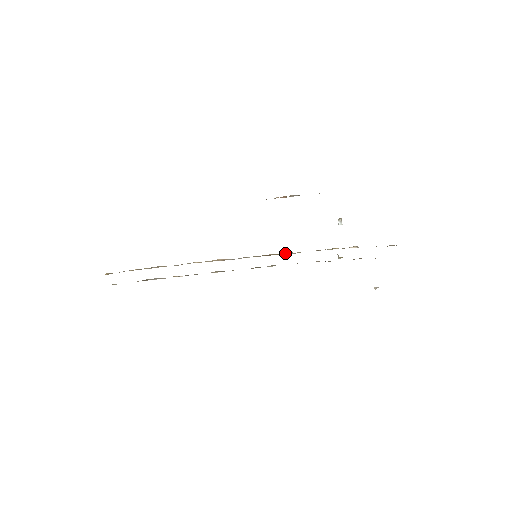
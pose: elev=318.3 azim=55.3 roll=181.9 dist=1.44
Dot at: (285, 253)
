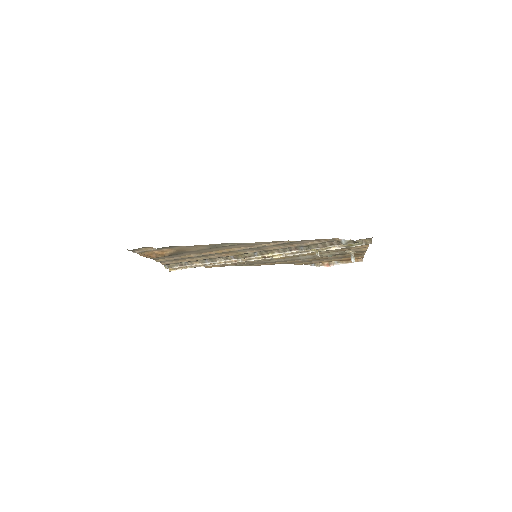
Dot at: (278, 255)
